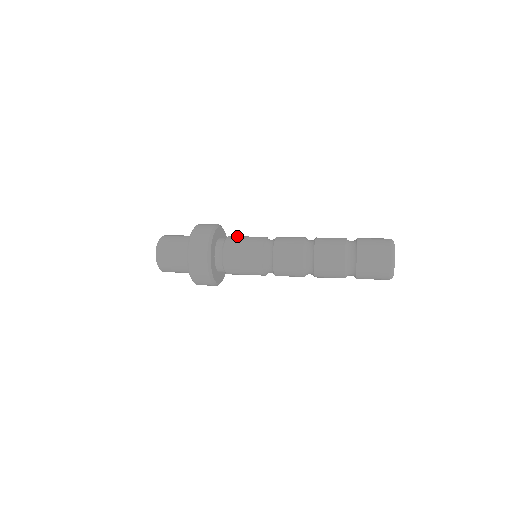
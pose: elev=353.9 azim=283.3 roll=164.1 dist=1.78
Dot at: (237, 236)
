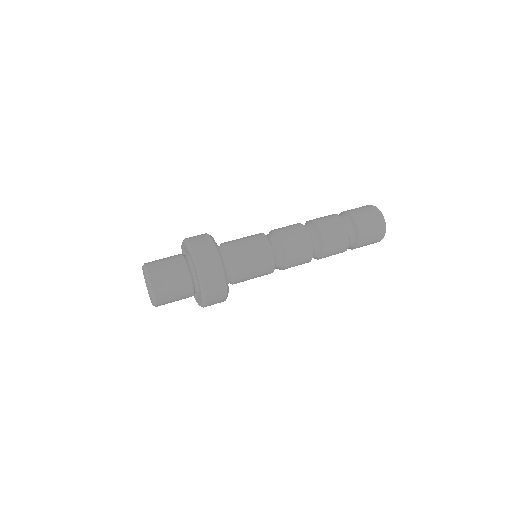
Dot at: (232, 240)
